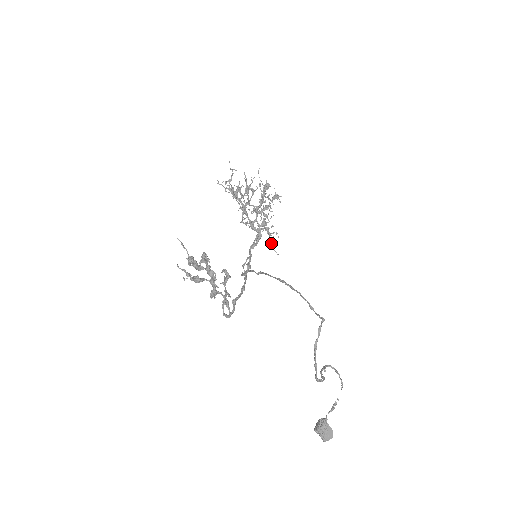
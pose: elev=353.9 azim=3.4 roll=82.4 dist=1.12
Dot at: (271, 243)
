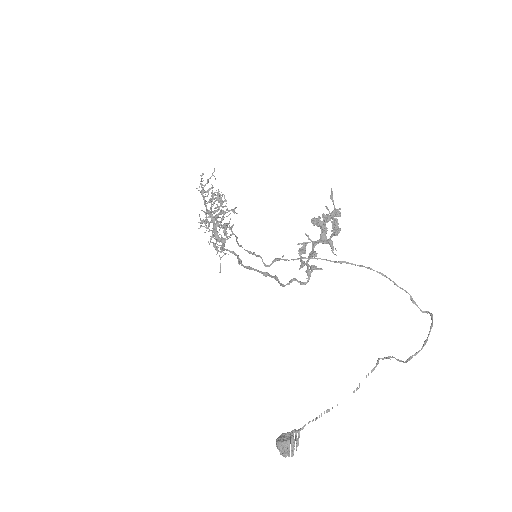
Dot at: occluded
